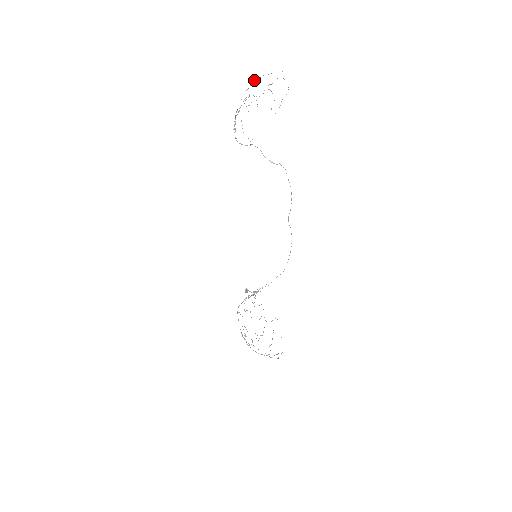
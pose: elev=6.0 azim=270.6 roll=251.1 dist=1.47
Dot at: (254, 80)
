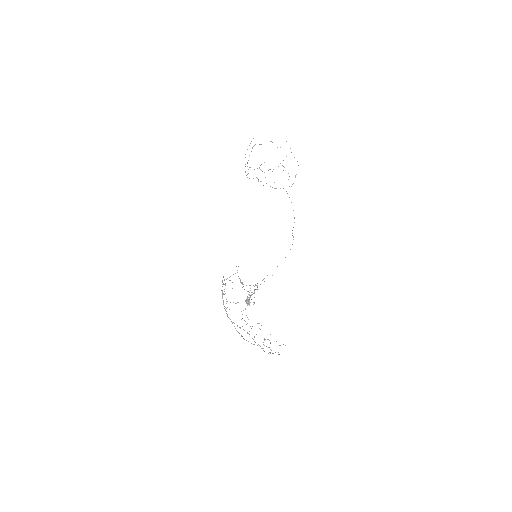
Dot at: occluded
